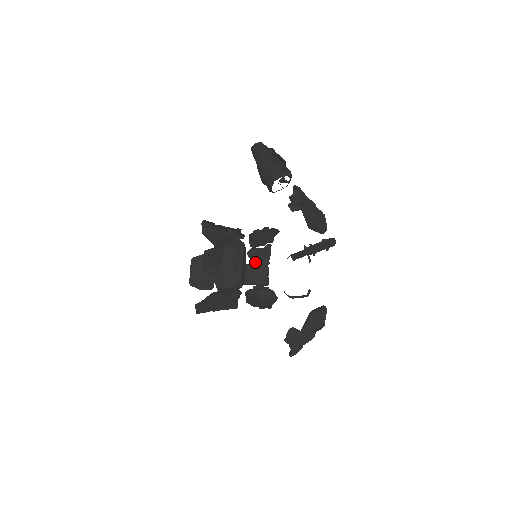
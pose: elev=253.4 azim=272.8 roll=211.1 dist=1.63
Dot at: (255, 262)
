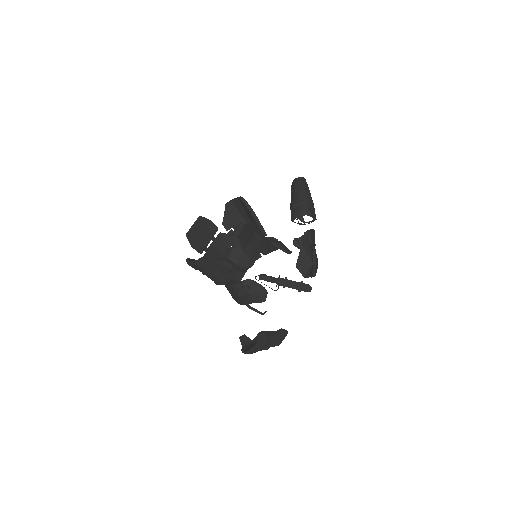
Dot at: occluded
